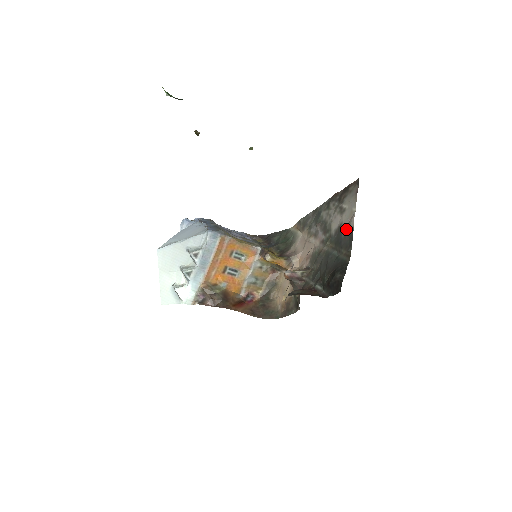
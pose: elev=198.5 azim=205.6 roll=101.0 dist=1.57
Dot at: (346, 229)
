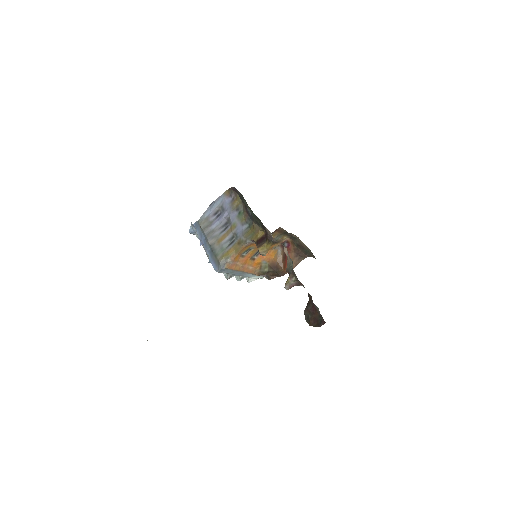
Dot at: occluded
